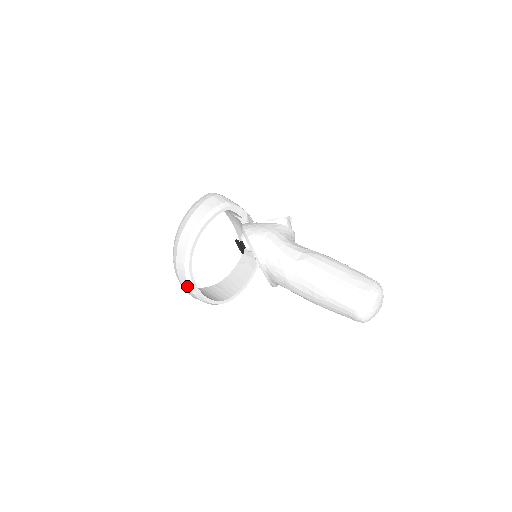
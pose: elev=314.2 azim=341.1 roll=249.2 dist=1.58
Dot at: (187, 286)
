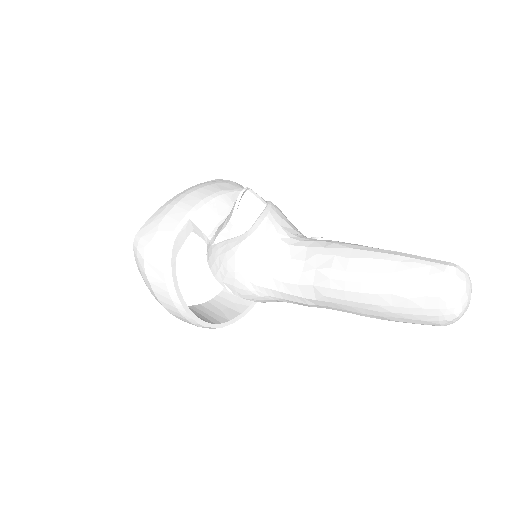
Dot at: occluded
